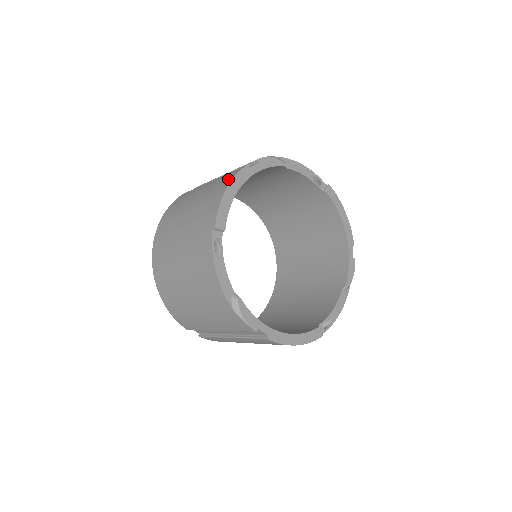
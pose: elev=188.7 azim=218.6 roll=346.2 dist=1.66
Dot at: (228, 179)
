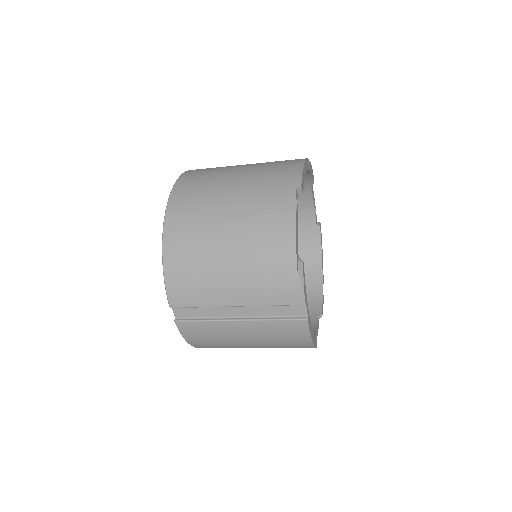
Dot at: (296, 160)
